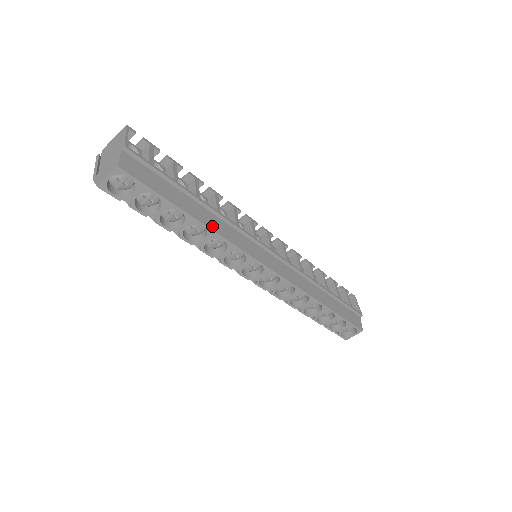
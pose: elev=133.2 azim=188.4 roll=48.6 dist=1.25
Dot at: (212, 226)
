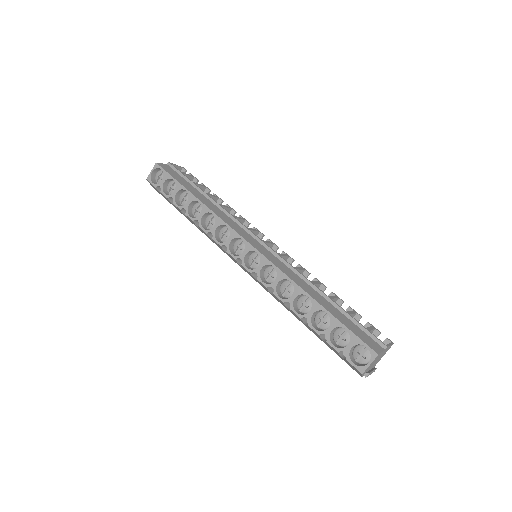
Dot at: (207, 204)
